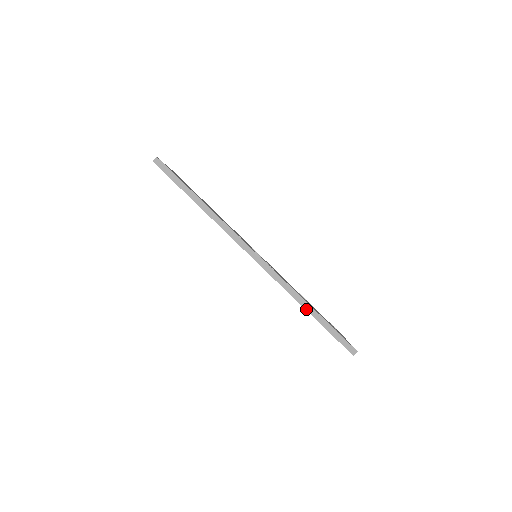
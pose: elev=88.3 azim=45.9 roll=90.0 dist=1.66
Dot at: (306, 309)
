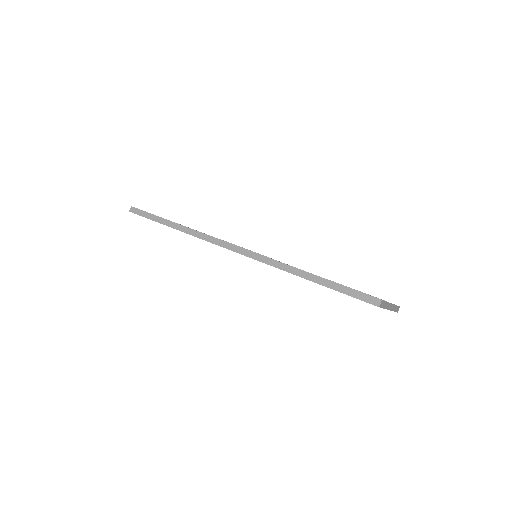
Dot at: (303, 277)
